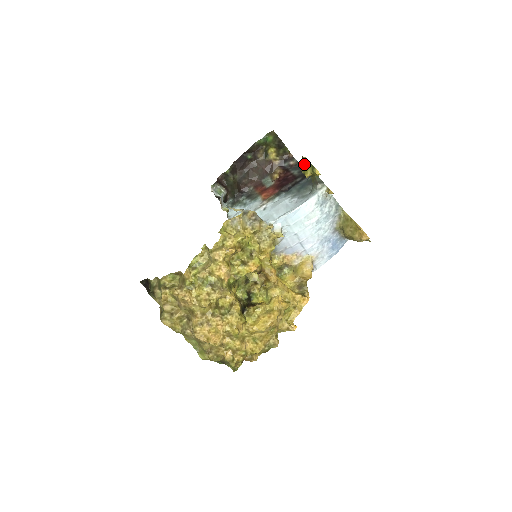
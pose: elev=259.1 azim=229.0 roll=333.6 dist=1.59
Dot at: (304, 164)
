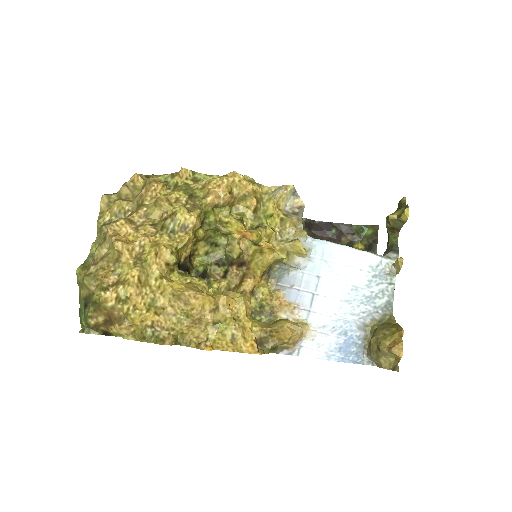
Dot at: occluded
